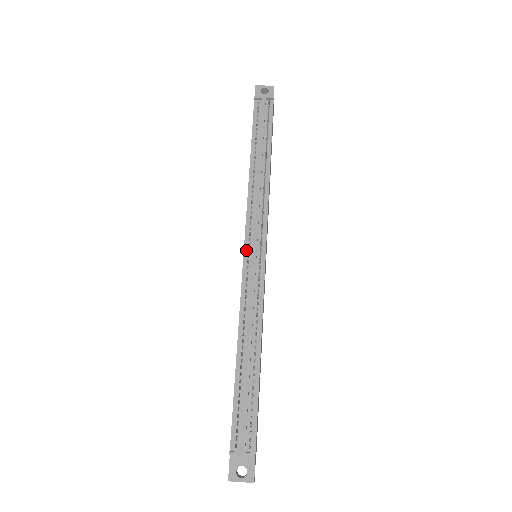
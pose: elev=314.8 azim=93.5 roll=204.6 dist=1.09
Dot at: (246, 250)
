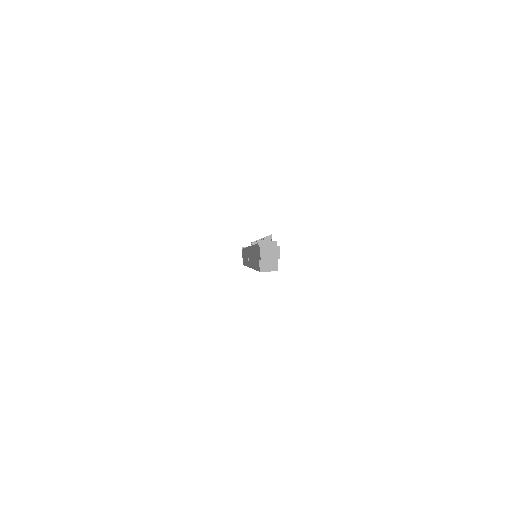
Dot at: occluded
